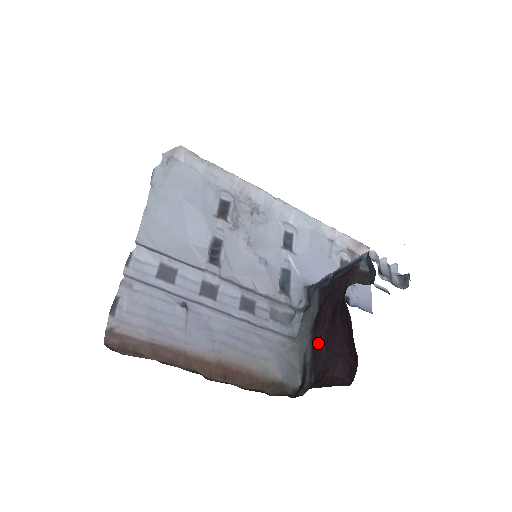
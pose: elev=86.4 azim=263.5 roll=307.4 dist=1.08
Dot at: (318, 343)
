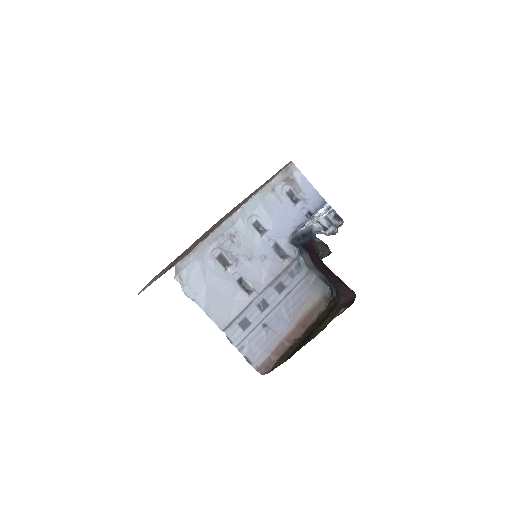
Dot at: (323, 272)
